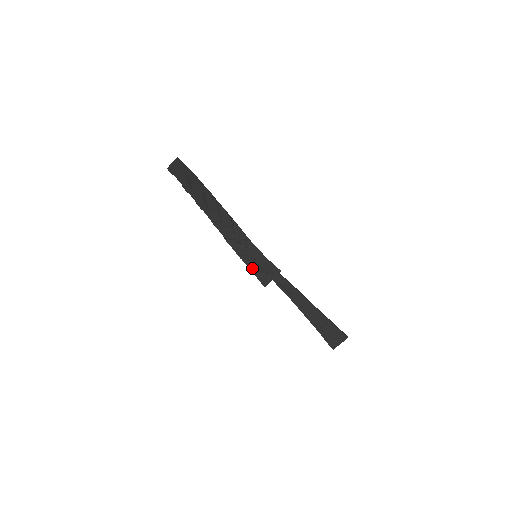
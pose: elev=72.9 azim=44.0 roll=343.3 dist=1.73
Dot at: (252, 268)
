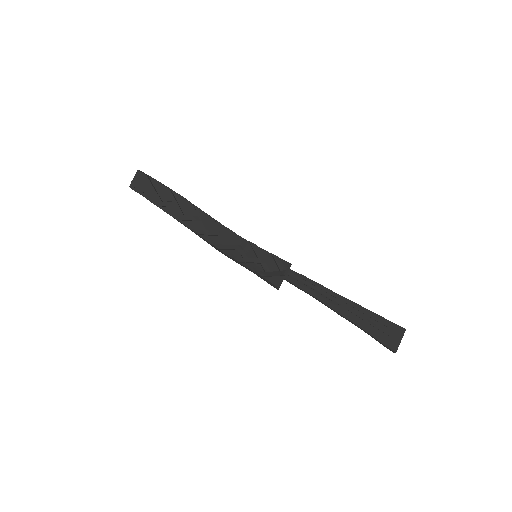
Dot at: (256, 270)
